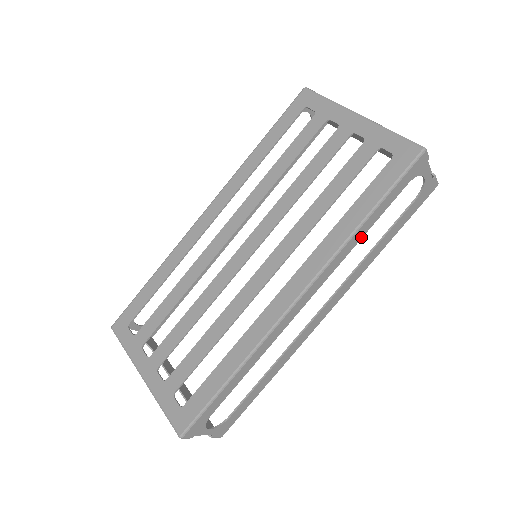
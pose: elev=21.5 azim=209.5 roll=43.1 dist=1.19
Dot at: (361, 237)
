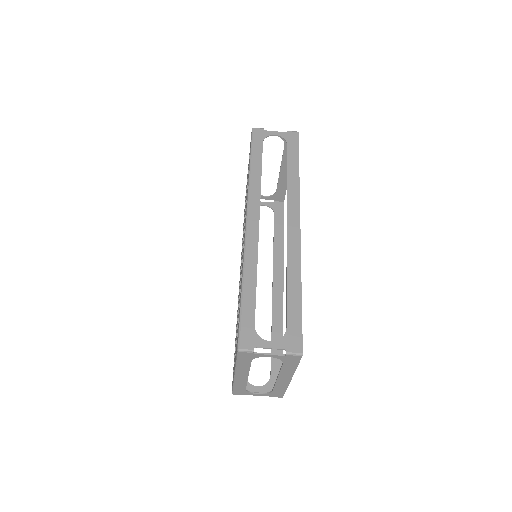
Dot at: (260, 175)
